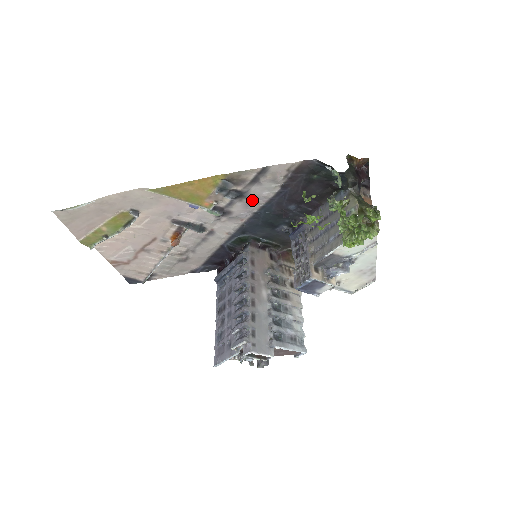
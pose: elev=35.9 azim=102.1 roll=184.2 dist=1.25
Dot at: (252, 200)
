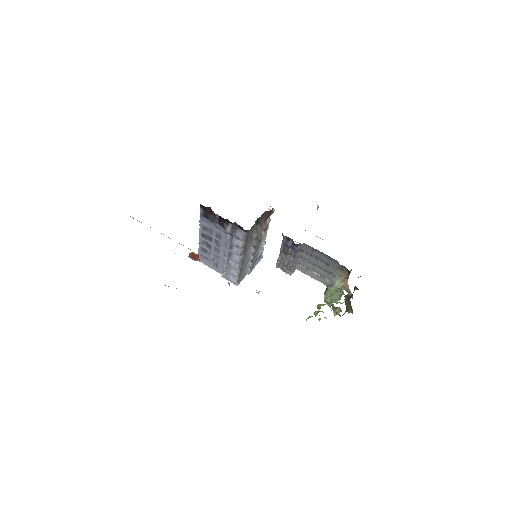
Dot at: occluded
